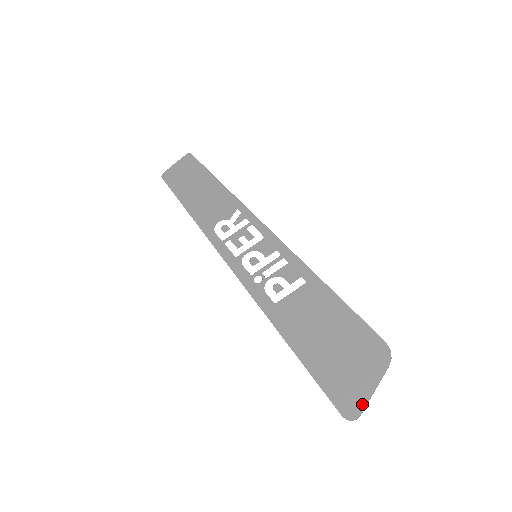
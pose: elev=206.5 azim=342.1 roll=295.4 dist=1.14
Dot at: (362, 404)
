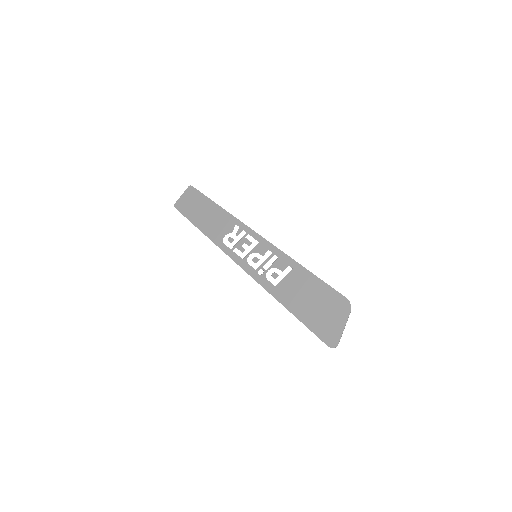
Dot at: (338, 337)
